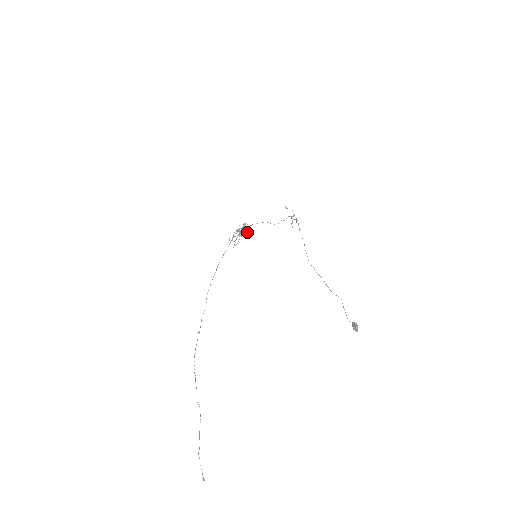
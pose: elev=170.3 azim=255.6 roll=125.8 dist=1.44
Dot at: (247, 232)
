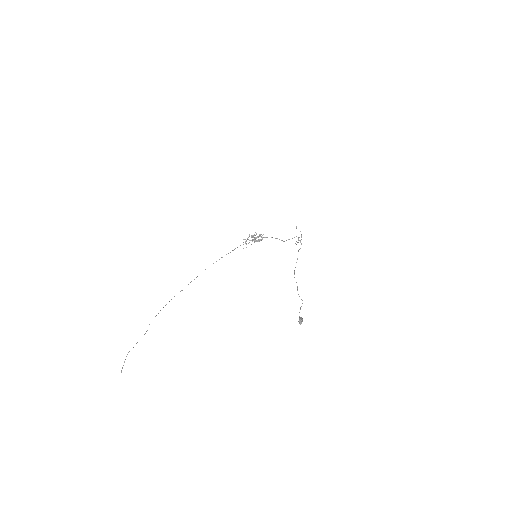
Dot at: (260, 240)
